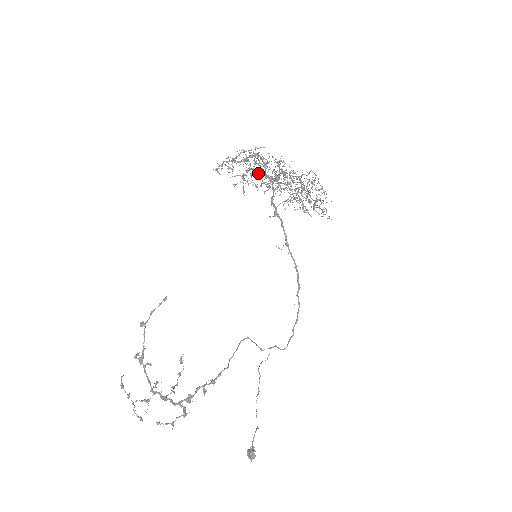
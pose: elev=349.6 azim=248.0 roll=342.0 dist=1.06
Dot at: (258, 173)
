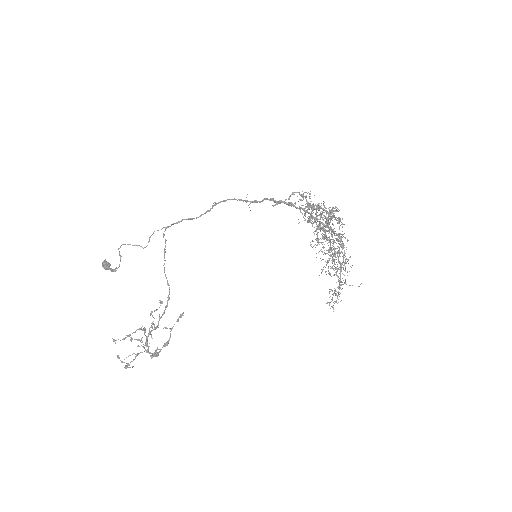
Dot at: (336, 274)
